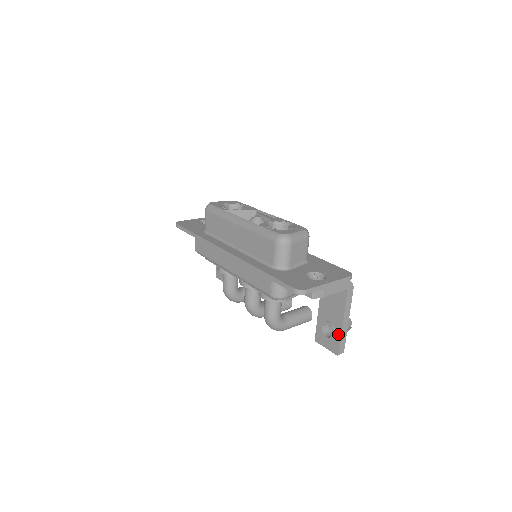
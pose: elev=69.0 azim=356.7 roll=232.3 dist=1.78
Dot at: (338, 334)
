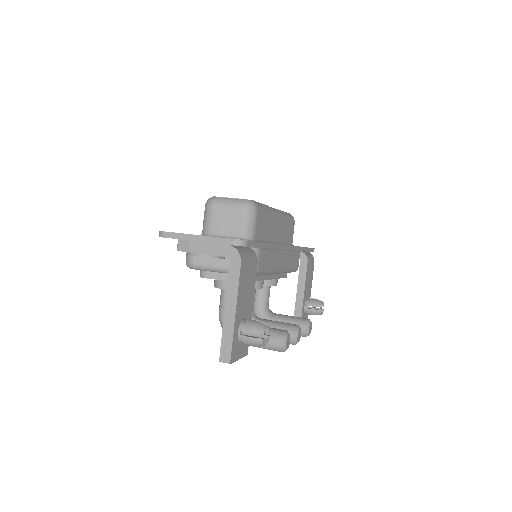
Dot at: (224, 328)
